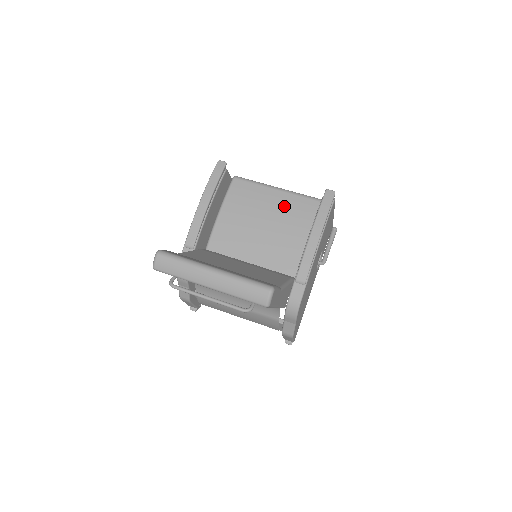
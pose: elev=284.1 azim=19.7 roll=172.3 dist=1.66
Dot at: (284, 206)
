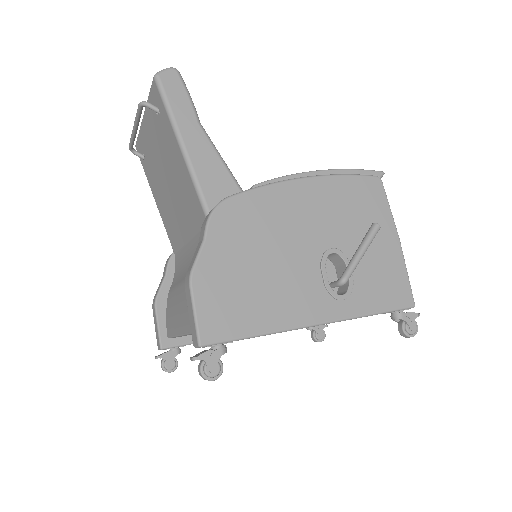
Dot at: occluded
